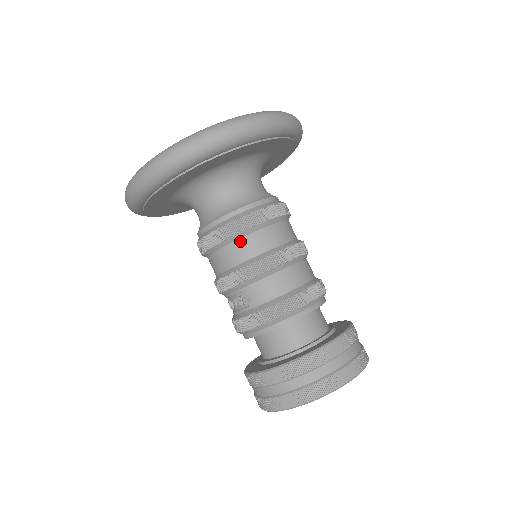
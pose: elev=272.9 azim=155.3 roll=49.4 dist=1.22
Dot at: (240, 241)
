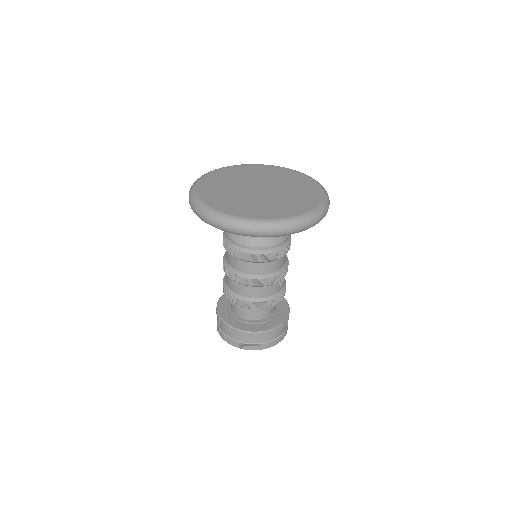
Dot at: (230, 255)
